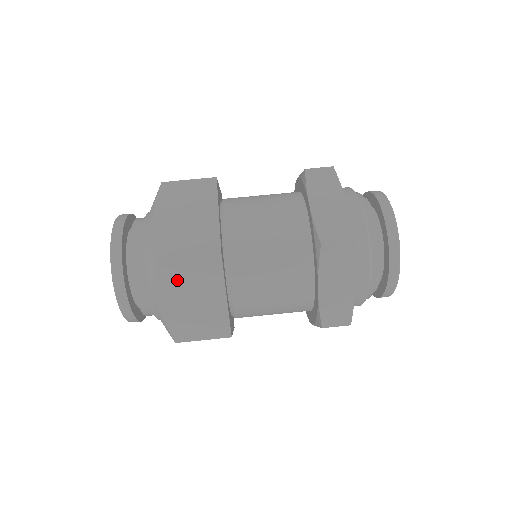
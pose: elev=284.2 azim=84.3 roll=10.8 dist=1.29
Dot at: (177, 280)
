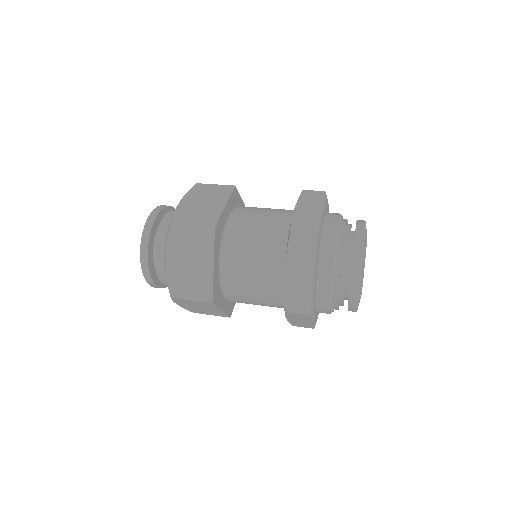
Dot at: (181, 244)
